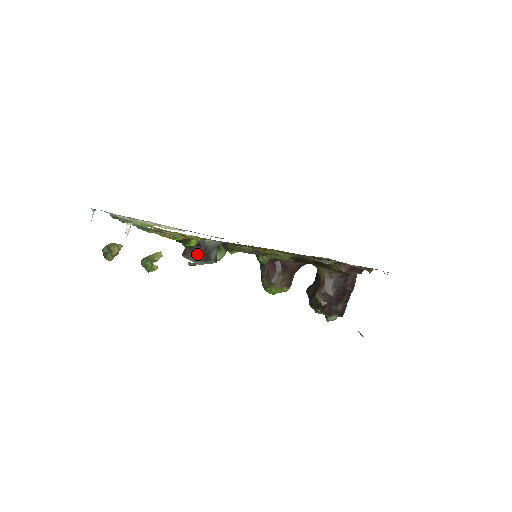
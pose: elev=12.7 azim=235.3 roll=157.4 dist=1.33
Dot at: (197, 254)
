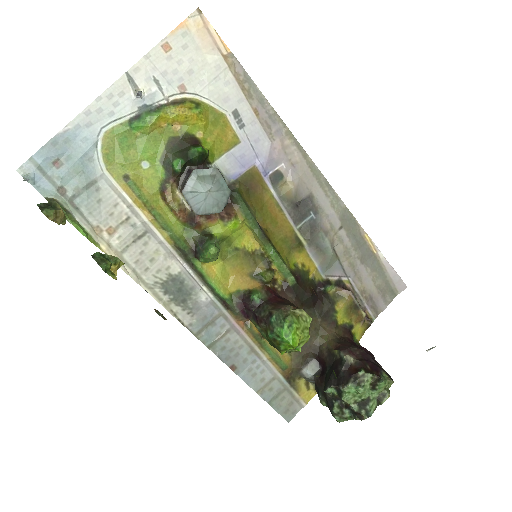
Dot at: (209, 170)
